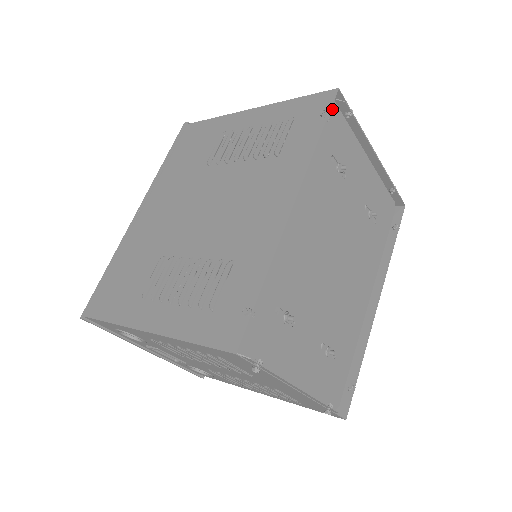
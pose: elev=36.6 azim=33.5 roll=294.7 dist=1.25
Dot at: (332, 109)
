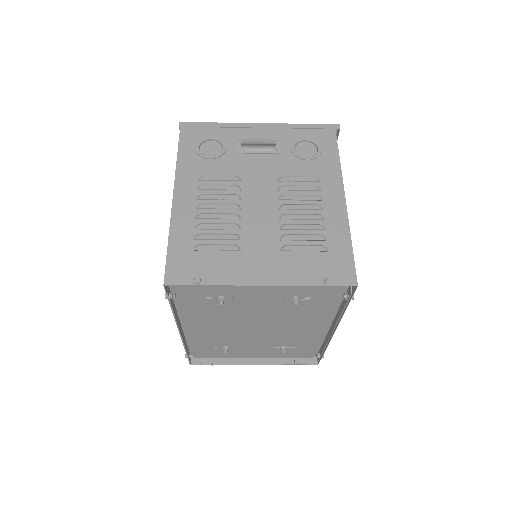
Dot at: occluded
